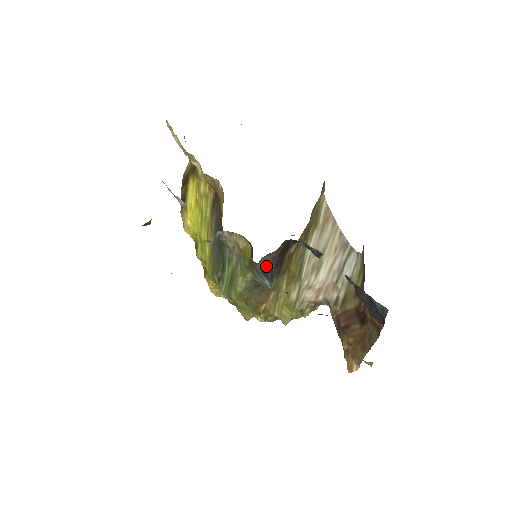
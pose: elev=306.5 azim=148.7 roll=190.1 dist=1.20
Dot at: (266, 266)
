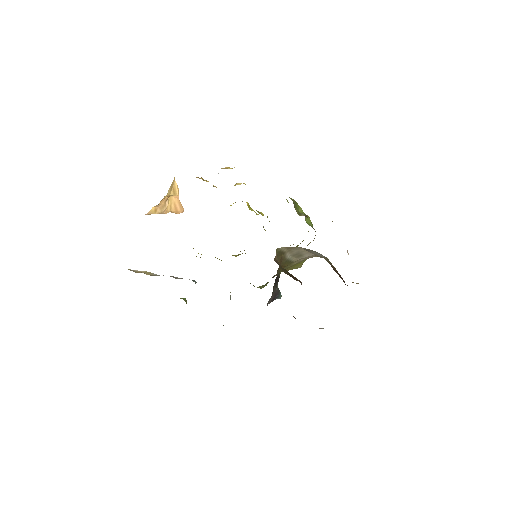
Dot at: (272, 298)
